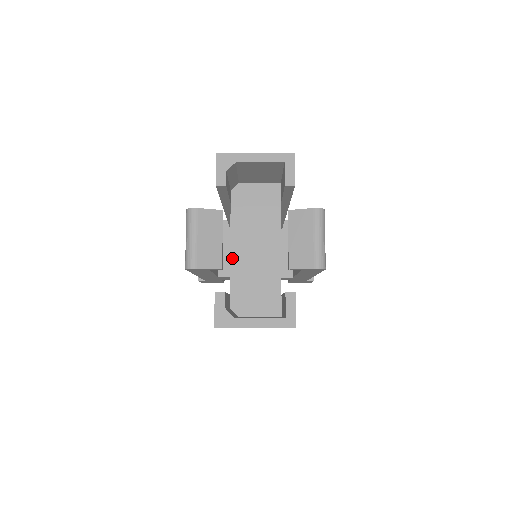
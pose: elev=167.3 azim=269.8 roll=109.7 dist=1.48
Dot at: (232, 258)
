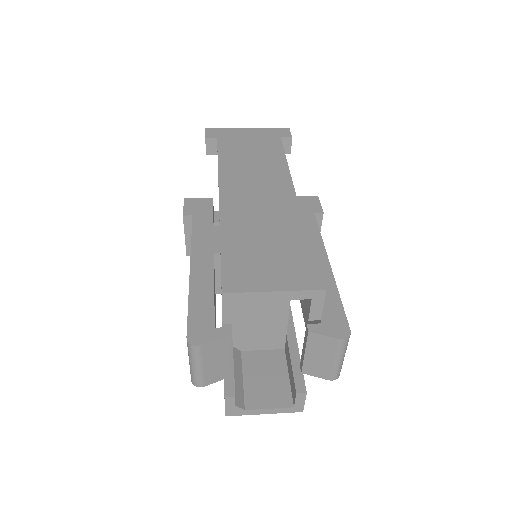
Dot at: occluded
